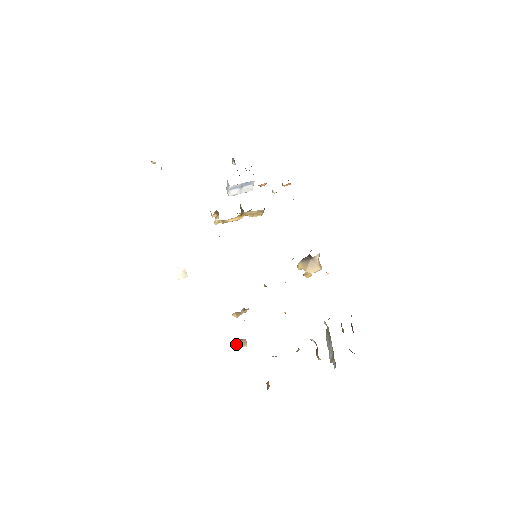
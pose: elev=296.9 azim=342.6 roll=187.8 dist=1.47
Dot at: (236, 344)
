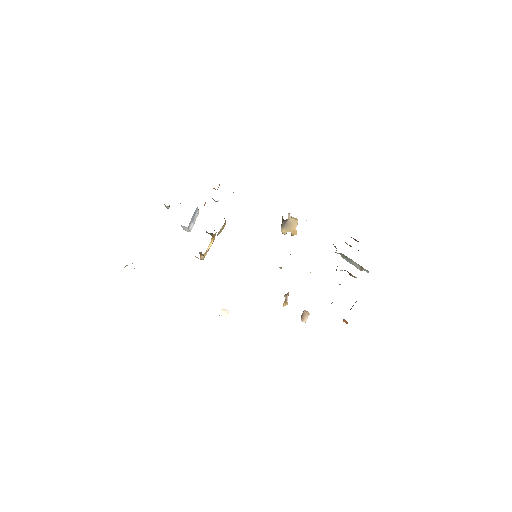
Dot at: (303, 319)
